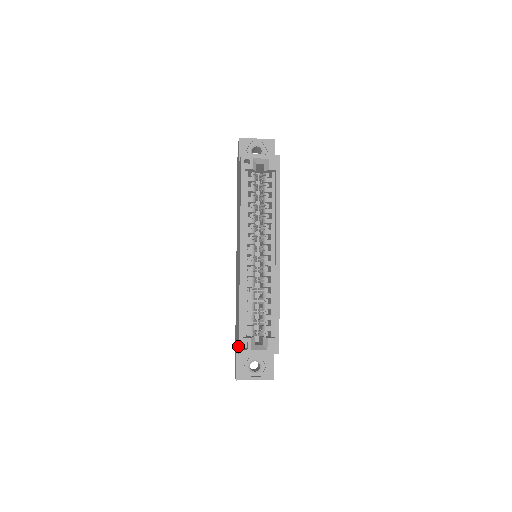
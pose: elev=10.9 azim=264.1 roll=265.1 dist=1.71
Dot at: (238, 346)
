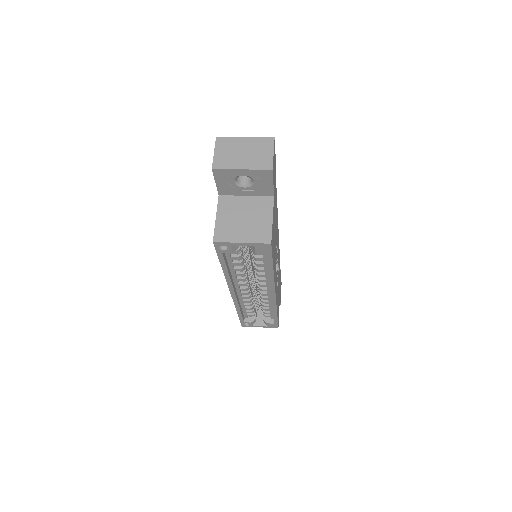
Dot at: occluded
